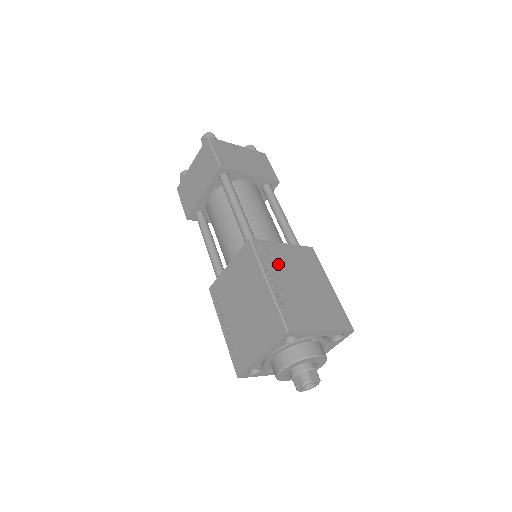
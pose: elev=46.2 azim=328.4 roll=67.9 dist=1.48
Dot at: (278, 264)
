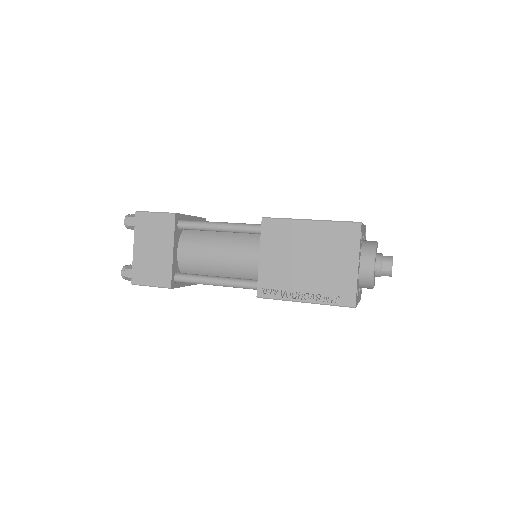
Dot at: occluded
